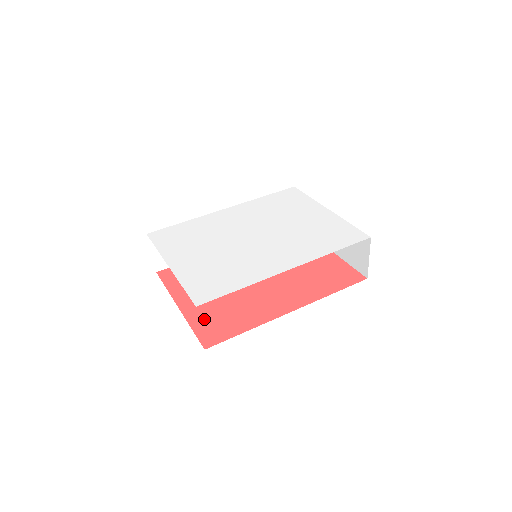
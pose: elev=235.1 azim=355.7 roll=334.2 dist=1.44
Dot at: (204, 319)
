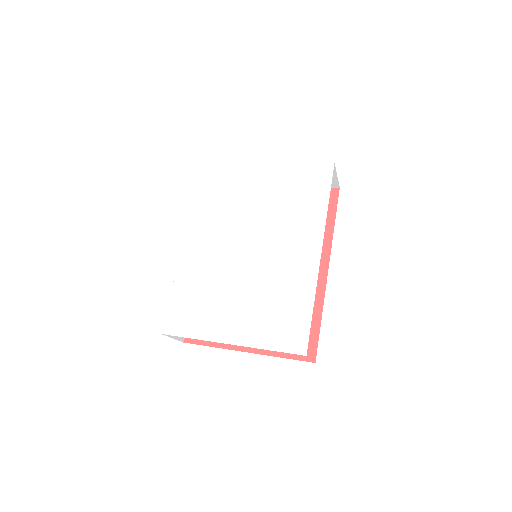
Dot at: occluded
